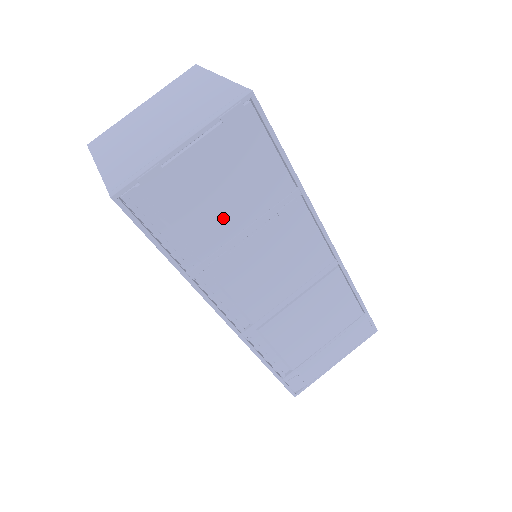
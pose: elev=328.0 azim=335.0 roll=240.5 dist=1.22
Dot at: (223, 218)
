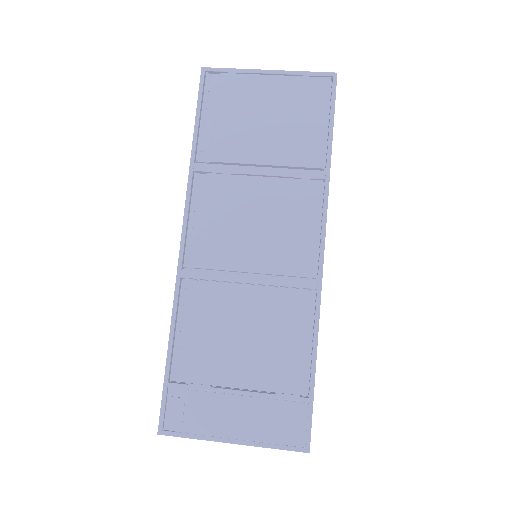
Dot at: (253, 142)
